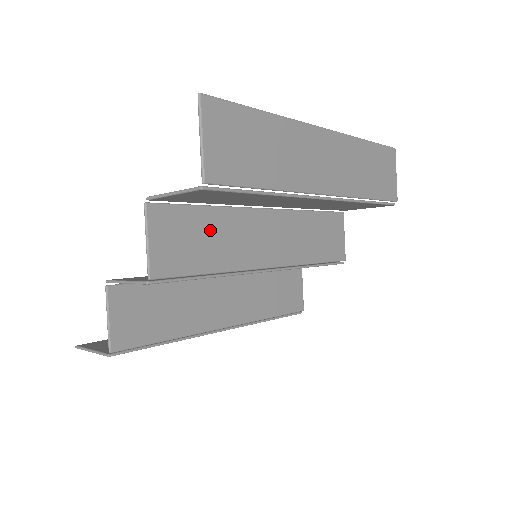
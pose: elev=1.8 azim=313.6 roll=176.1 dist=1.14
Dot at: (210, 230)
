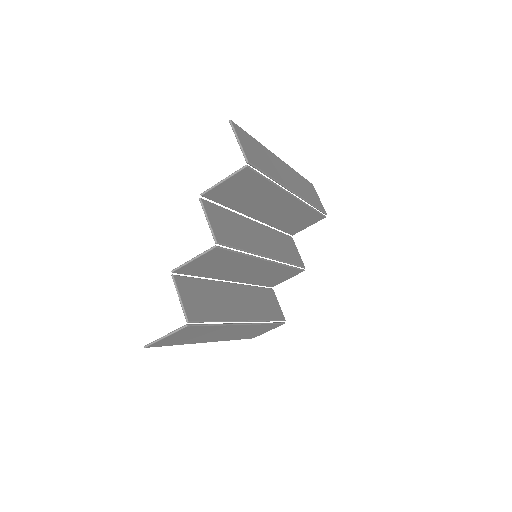
Dot at: (234, 224)
